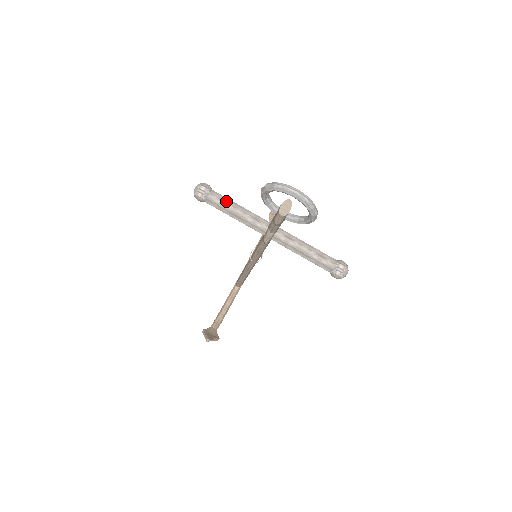
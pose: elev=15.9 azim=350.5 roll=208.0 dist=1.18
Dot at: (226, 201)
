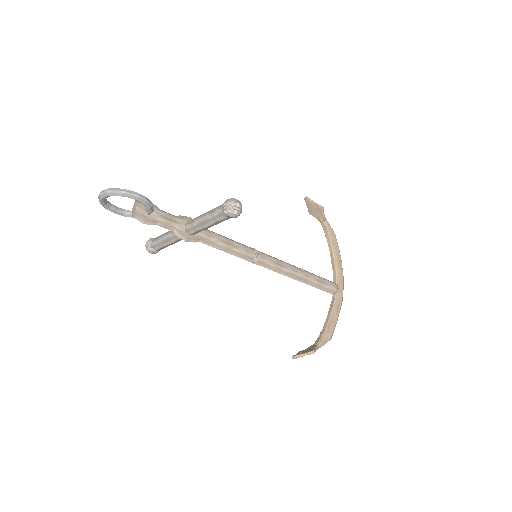
Dot at: (159, 238)
